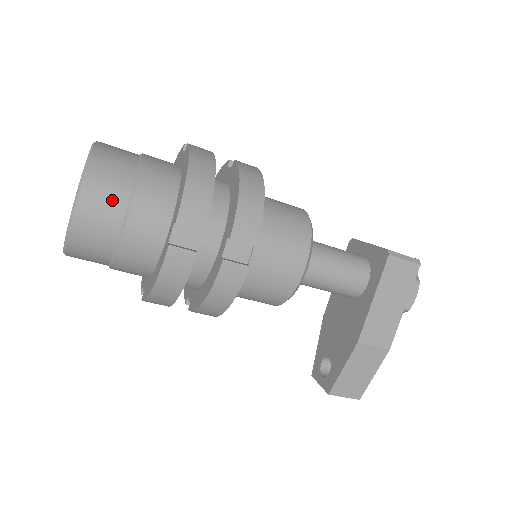
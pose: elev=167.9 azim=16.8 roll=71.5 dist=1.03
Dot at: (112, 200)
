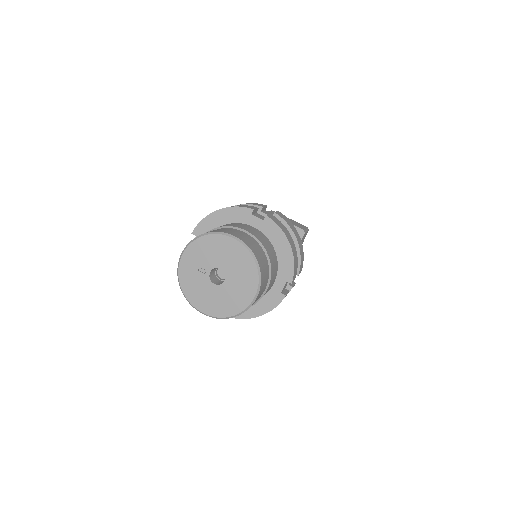
Dot at: (265, 283)
